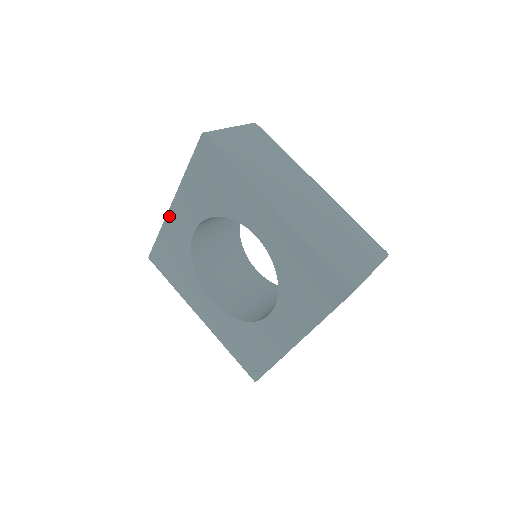
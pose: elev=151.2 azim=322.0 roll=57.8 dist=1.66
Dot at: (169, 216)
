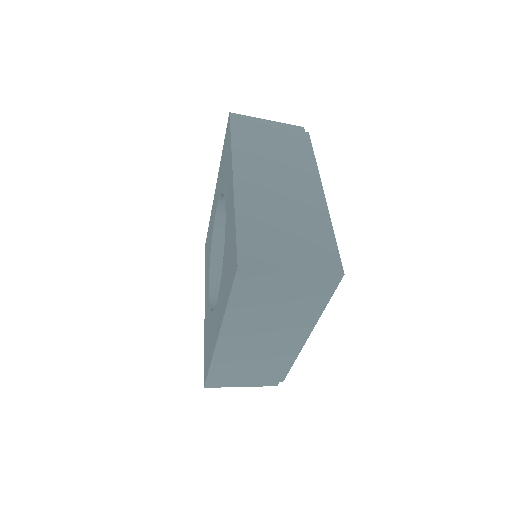
Dot at: occluded
